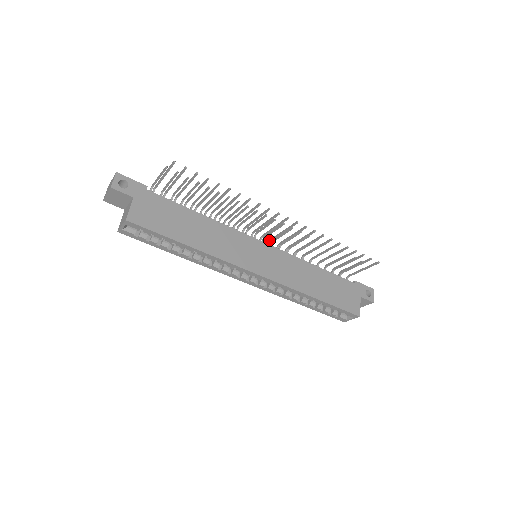
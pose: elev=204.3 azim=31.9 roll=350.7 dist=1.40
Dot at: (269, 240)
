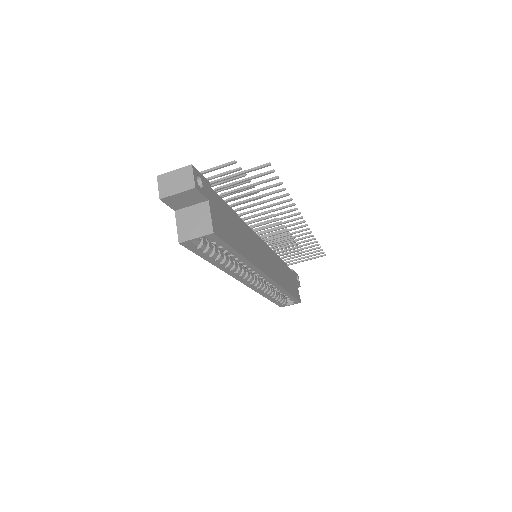
Dot at: occluded
